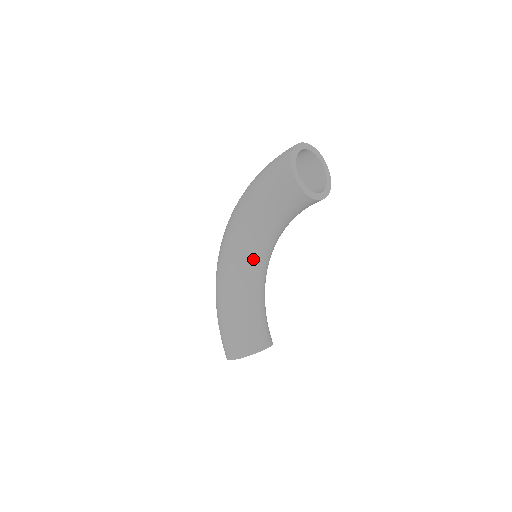
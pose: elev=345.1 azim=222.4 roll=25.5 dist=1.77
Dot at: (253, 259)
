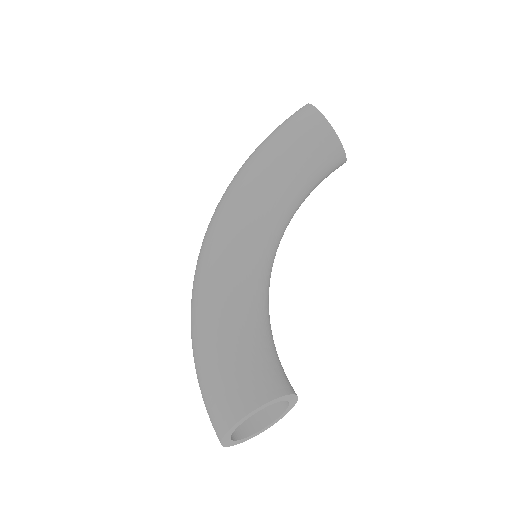
Dot at: (261, 243)
